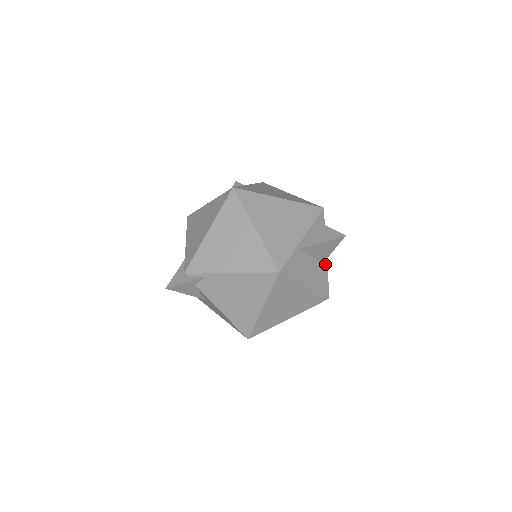
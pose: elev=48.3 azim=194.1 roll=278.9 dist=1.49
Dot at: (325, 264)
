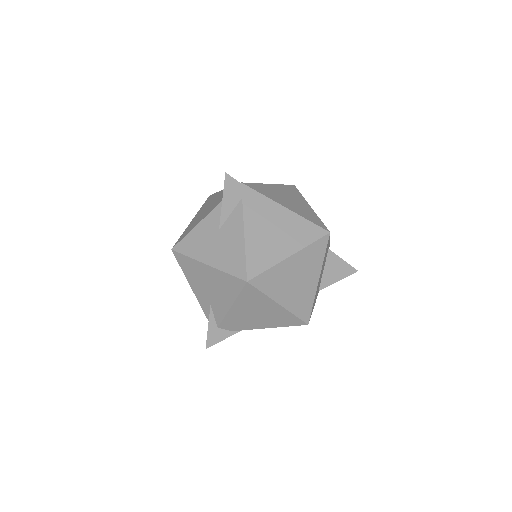
Dot at: (317, 295)
